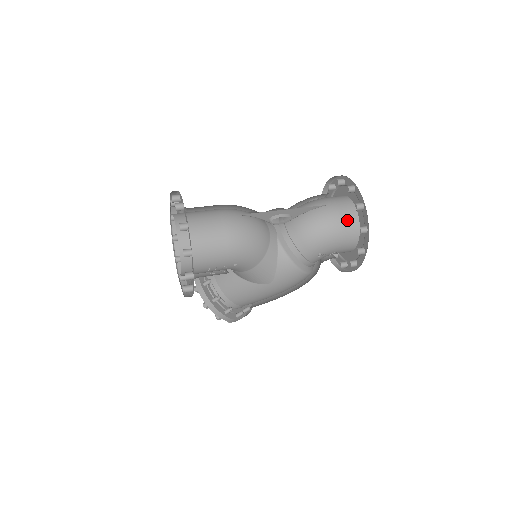
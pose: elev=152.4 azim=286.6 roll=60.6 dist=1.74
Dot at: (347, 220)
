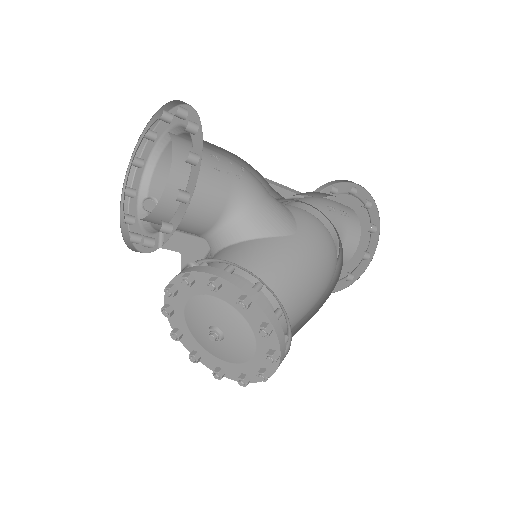
Dot at: occluded
